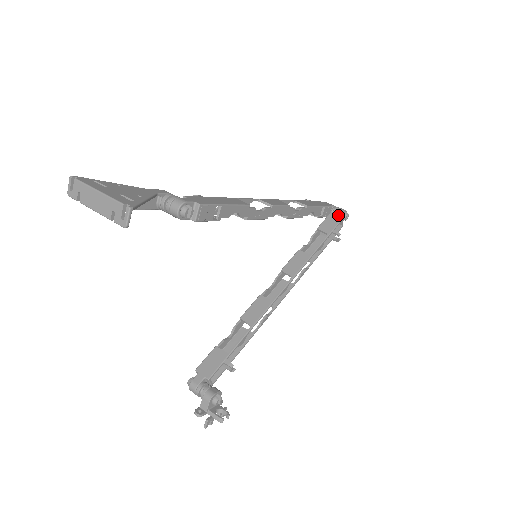
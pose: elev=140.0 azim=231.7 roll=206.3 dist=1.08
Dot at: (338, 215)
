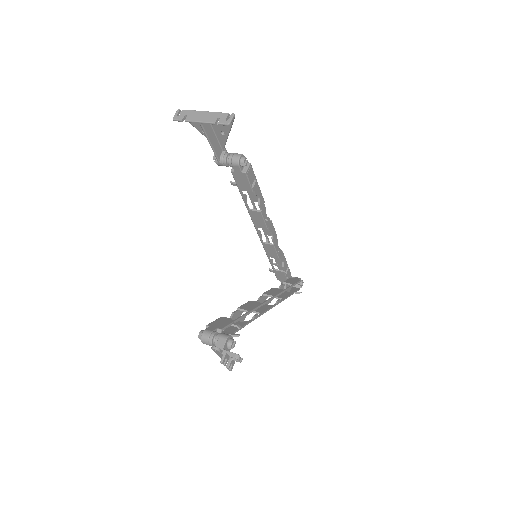
Dot at: (297, 279)
